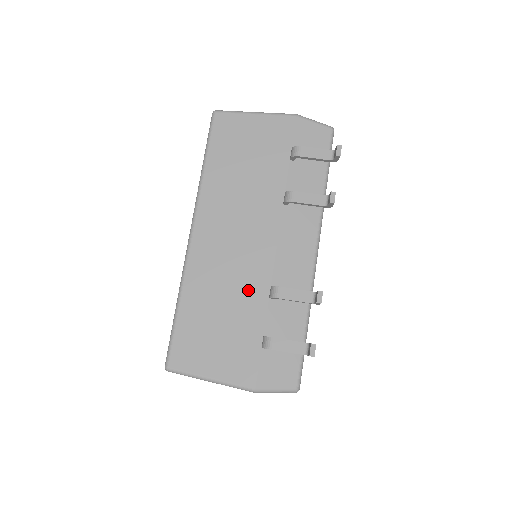
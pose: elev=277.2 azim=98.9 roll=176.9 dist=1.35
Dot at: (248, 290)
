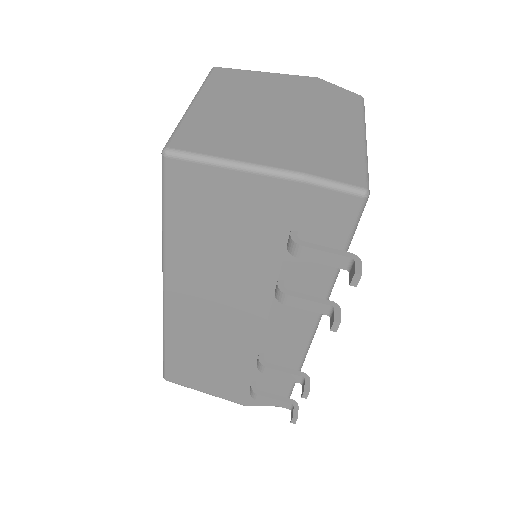
Dot at: (235, 351)
